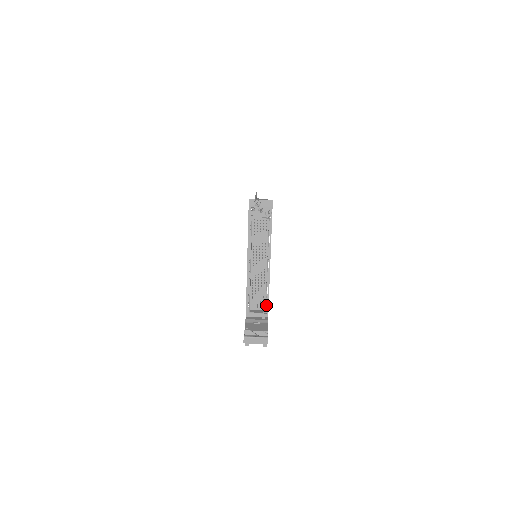
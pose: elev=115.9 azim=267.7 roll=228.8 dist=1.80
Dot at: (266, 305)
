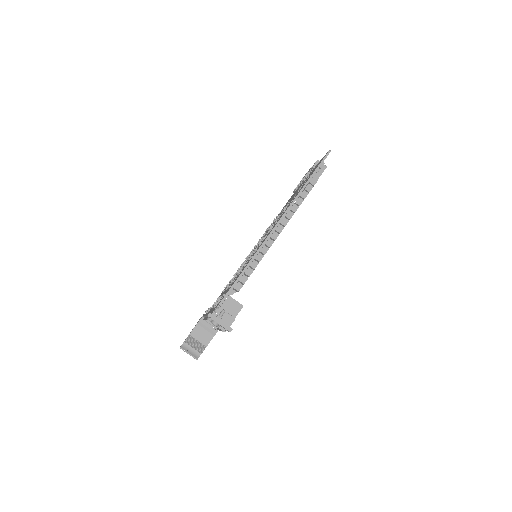
Dot at: (217, 329)
